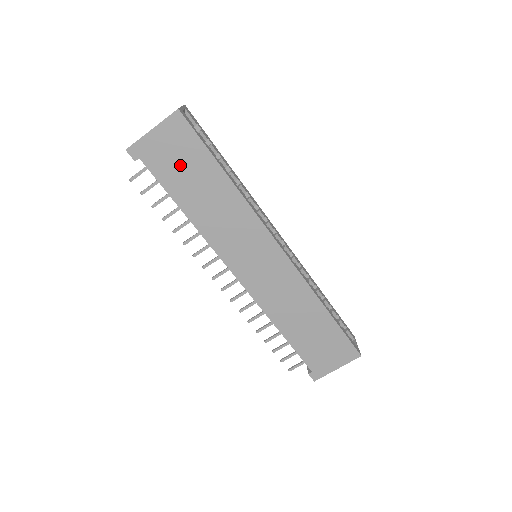
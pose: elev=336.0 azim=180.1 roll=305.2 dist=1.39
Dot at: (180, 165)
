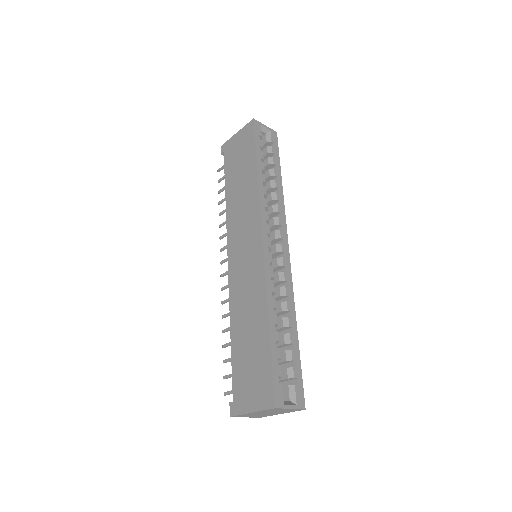
Dot at: (239, 159)
